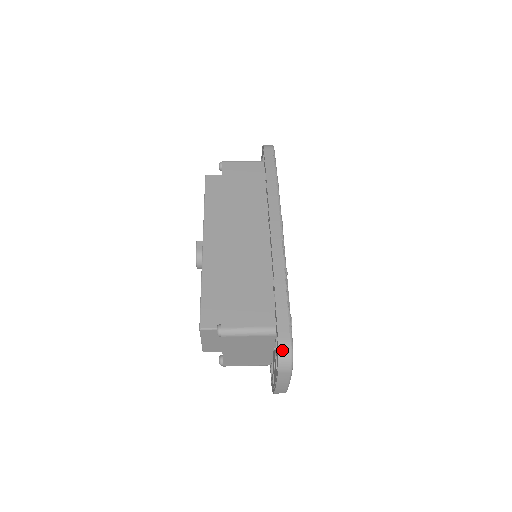
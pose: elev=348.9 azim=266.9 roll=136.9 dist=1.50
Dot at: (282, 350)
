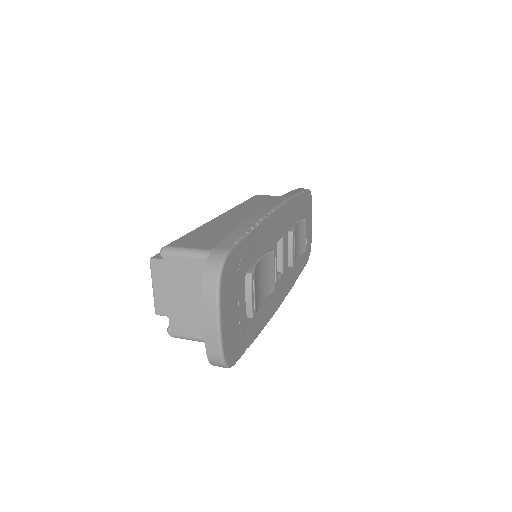
Dot at: (213, 256)
